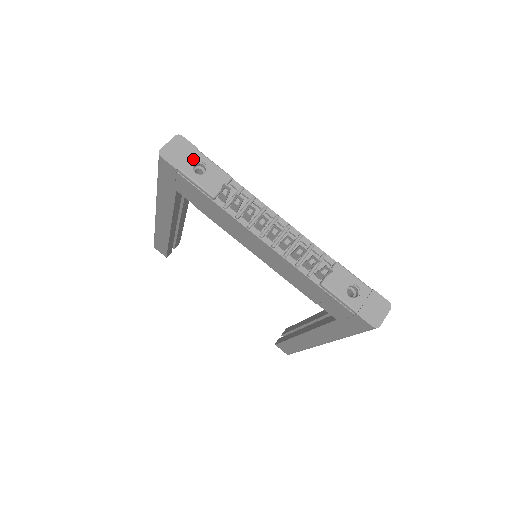
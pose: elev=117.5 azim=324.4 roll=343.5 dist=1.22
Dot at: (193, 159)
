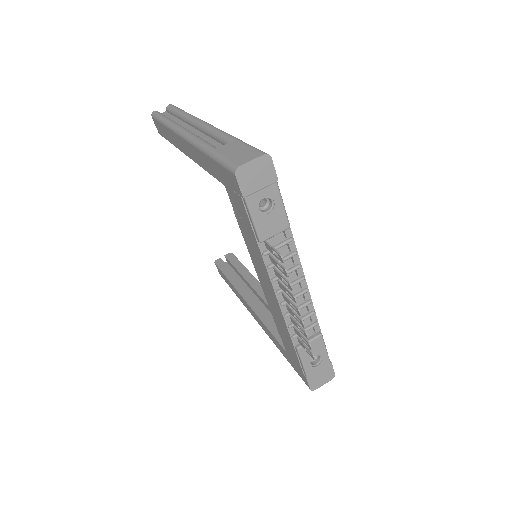
Dot at: (266, 192)
